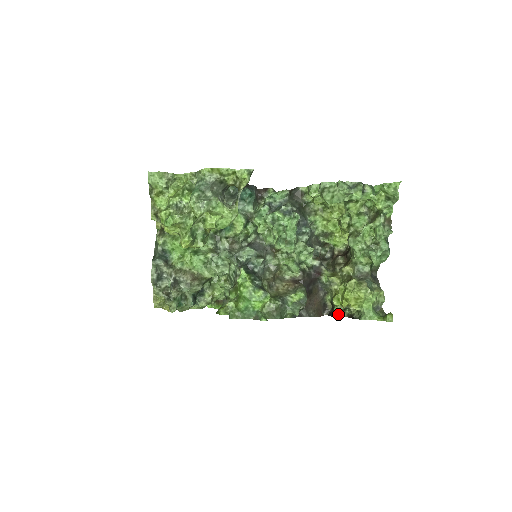
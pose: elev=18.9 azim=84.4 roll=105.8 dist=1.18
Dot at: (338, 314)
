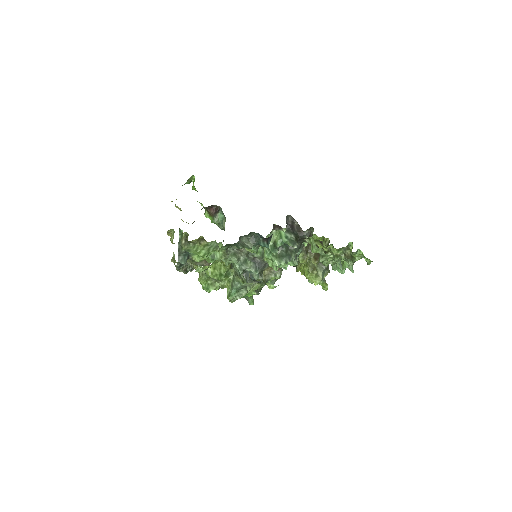
Dot at: occluded
